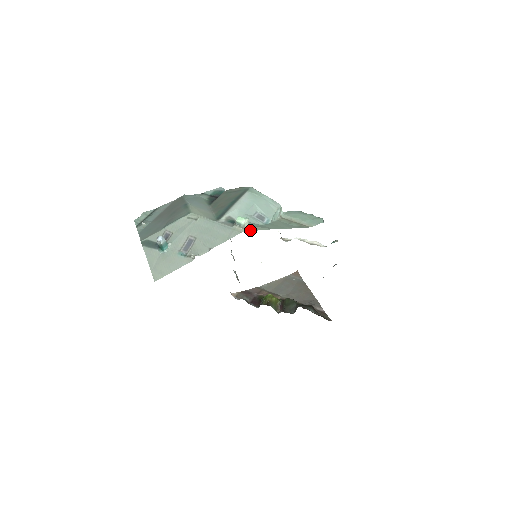
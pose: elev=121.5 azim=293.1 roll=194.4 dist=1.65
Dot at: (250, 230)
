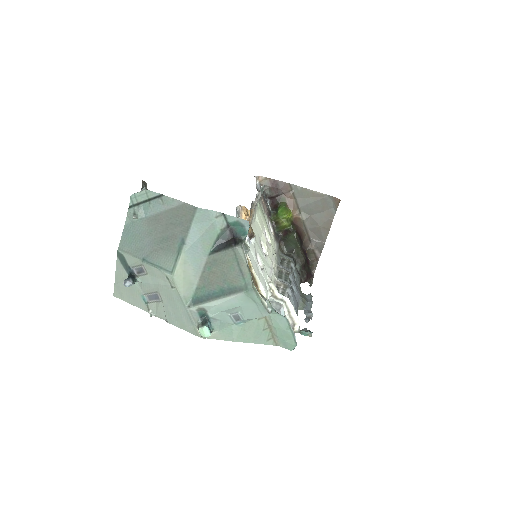
Dot at: (208, 337)
